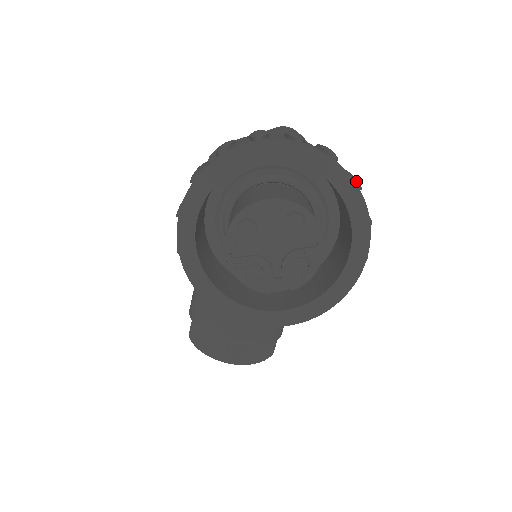
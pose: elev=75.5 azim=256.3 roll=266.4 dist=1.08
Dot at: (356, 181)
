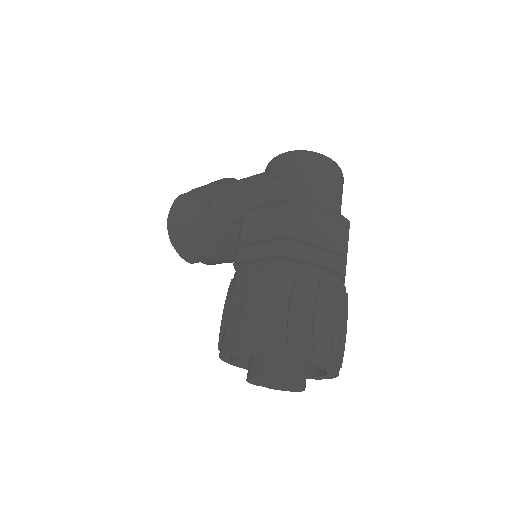
Dot at: occluded
